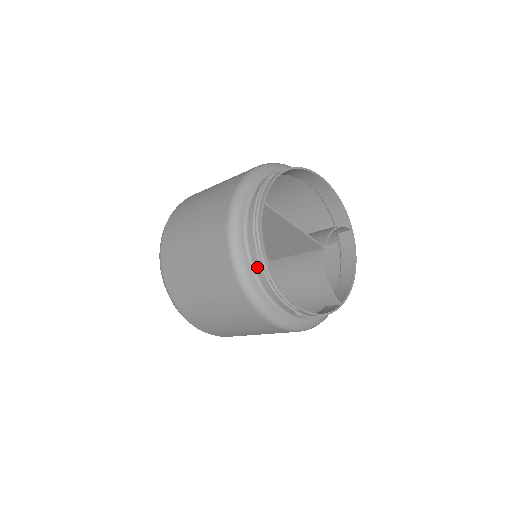
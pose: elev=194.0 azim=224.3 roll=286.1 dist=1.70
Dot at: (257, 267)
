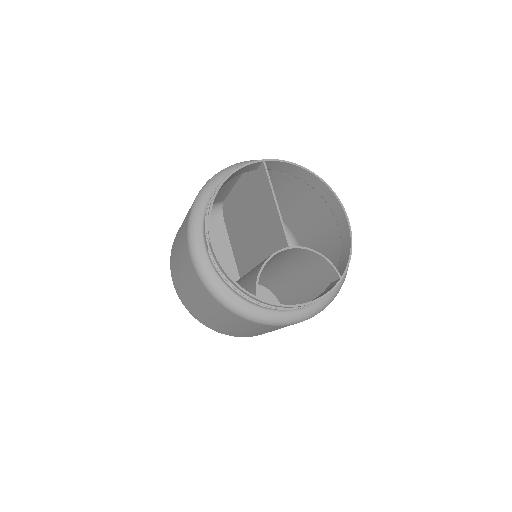
Dot at: occluded
